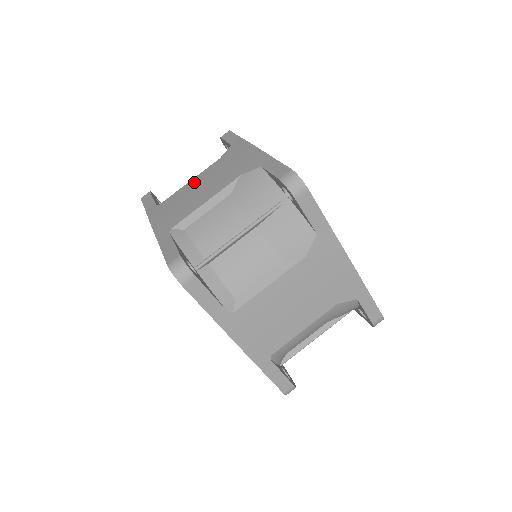
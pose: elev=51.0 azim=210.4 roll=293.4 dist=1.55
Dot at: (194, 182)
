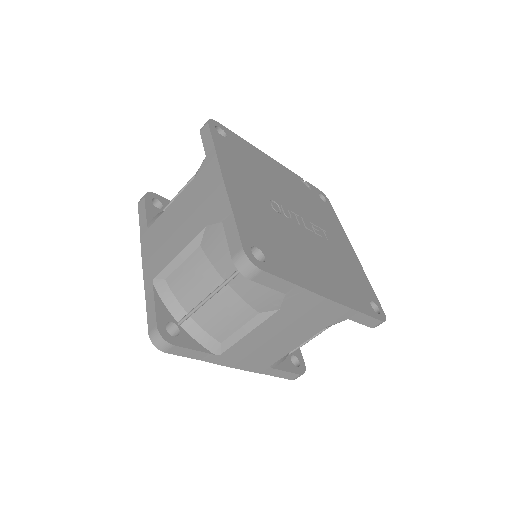
Dot at: (173, 209)
